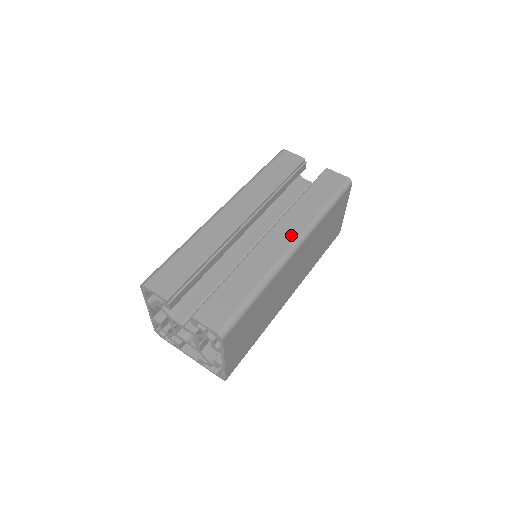
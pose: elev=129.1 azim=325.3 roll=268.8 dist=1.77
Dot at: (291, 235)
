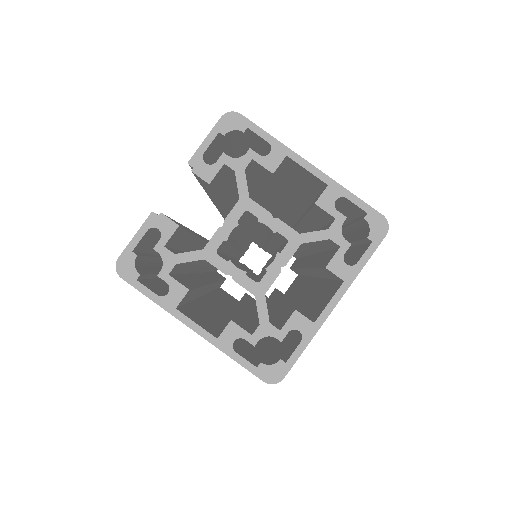
Dot at: occluded
